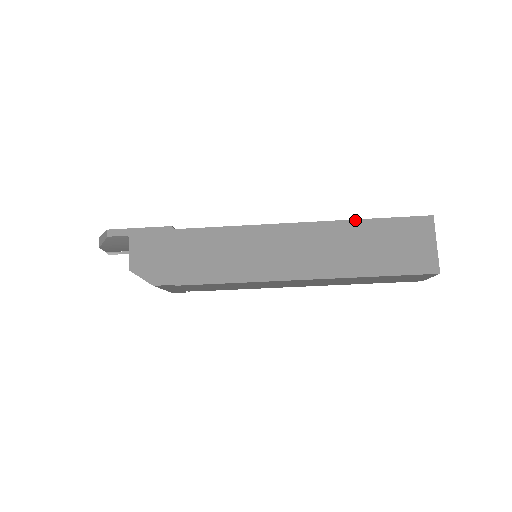
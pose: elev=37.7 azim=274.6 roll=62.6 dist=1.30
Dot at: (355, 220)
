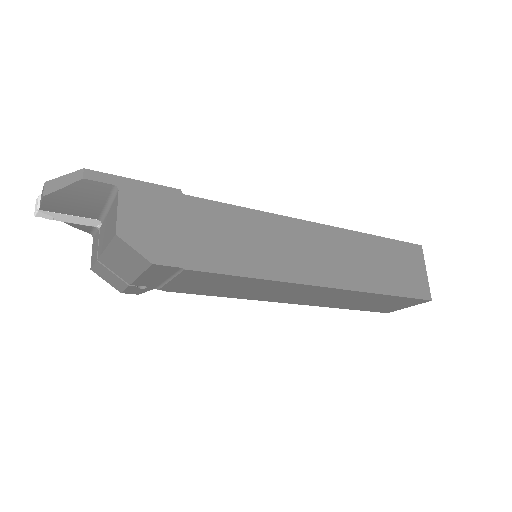
Dot at: (367, 234)
